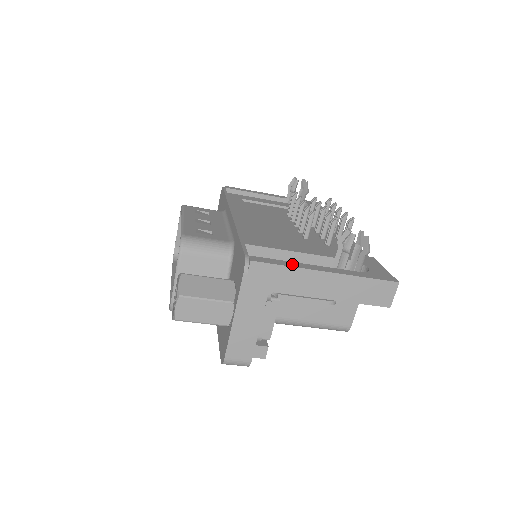
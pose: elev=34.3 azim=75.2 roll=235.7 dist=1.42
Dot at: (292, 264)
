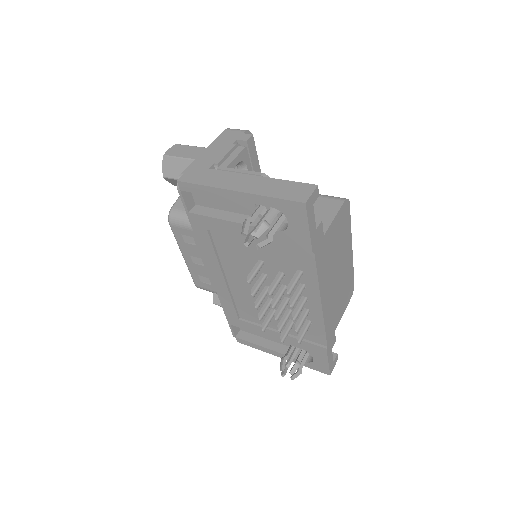
Dot at: (260, 348)
